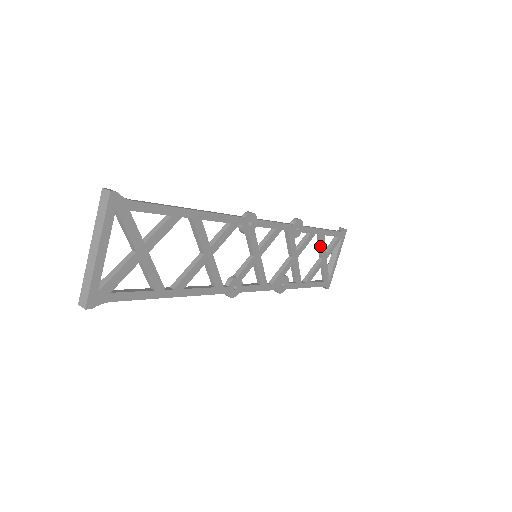
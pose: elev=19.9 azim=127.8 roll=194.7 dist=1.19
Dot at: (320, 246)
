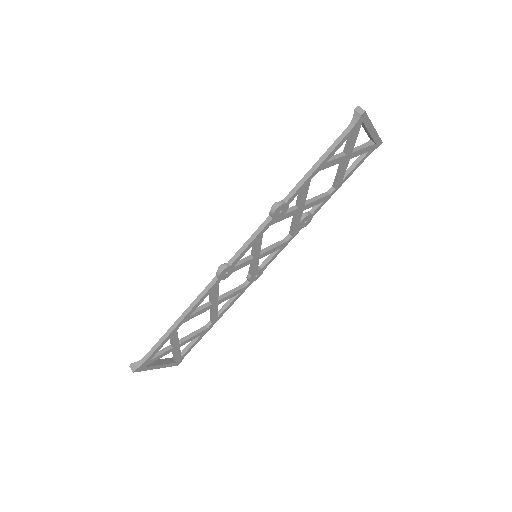
Dot at: (330, 165)
